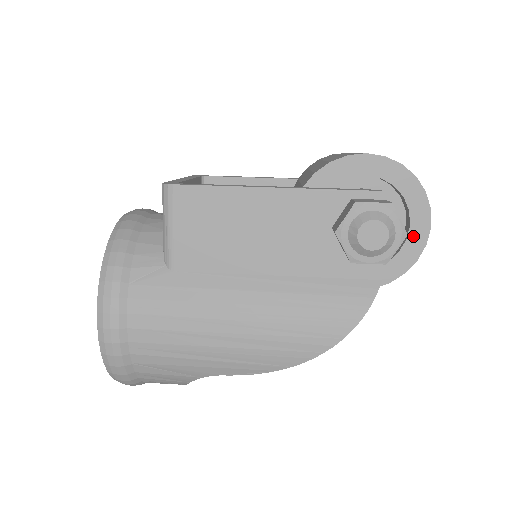
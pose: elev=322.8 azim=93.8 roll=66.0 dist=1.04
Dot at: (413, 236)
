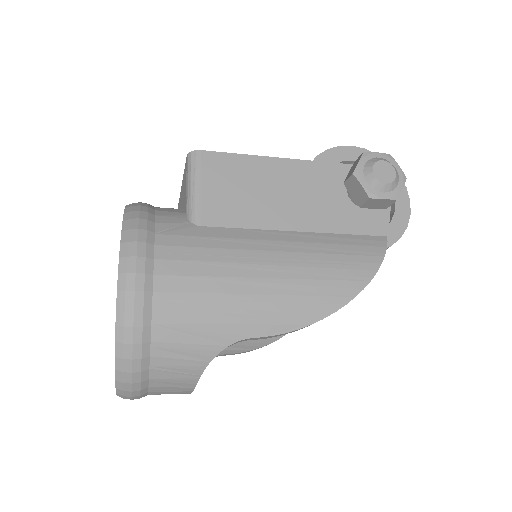
Dot at: (399, 208)
